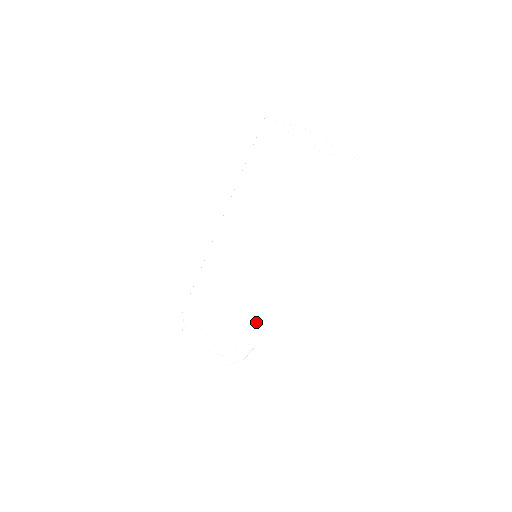
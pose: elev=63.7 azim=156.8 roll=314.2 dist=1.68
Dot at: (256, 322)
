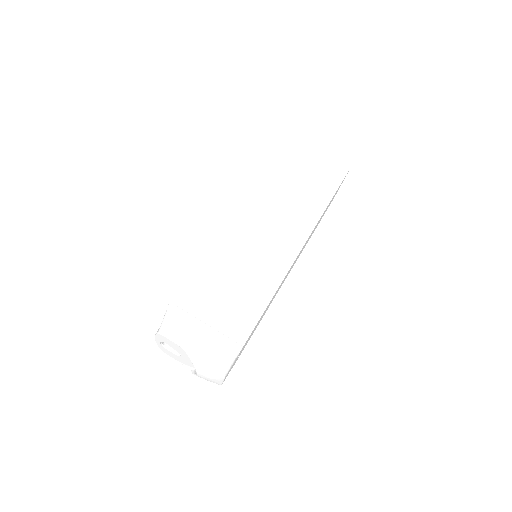
Dot at: occluded
